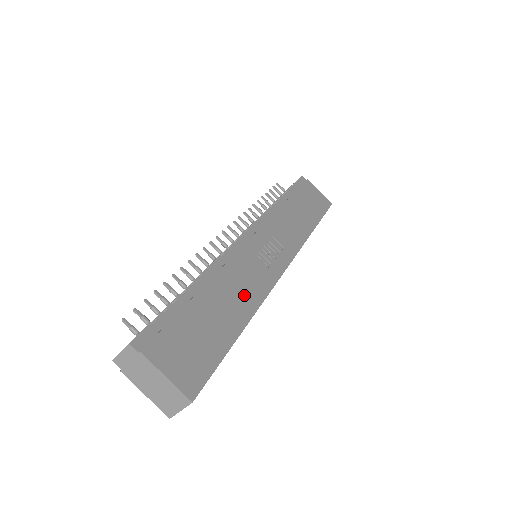
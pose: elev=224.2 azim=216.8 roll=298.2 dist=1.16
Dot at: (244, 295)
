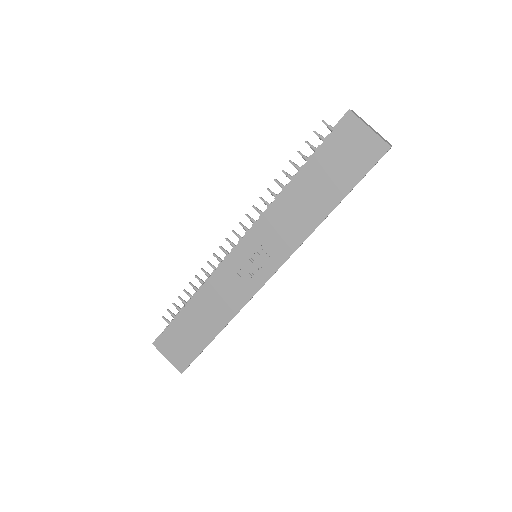
Dot at: (222, 310)
